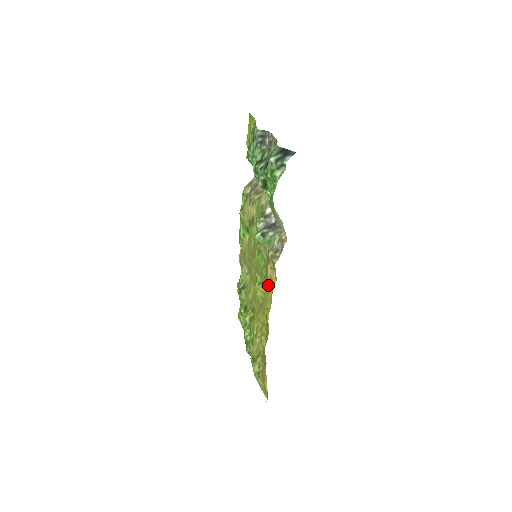
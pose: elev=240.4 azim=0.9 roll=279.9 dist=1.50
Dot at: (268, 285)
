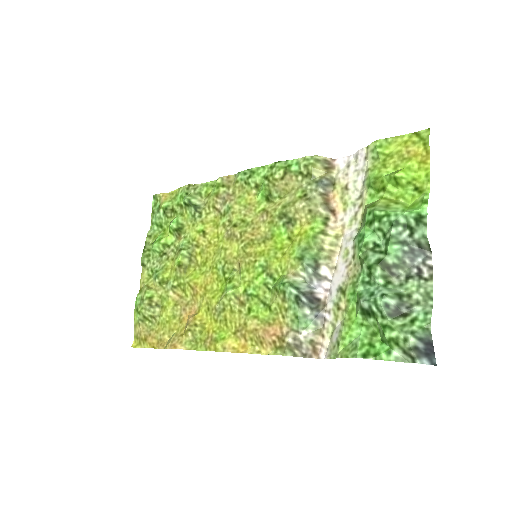
Dot at: (251, 335)
